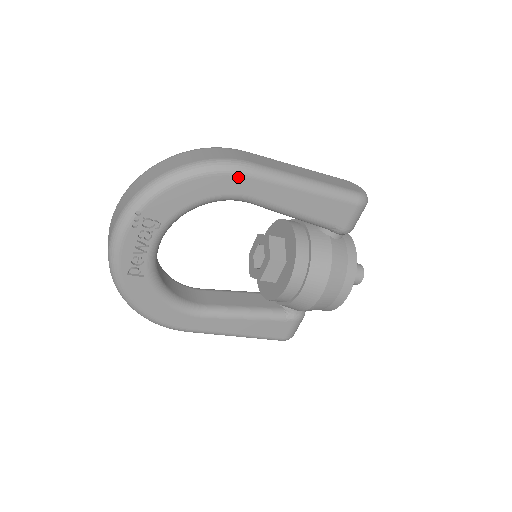
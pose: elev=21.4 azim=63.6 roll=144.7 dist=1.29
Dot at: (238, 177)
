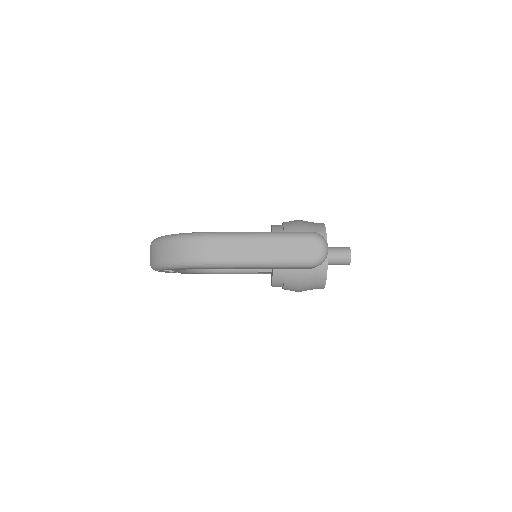
Dot at: occluded
